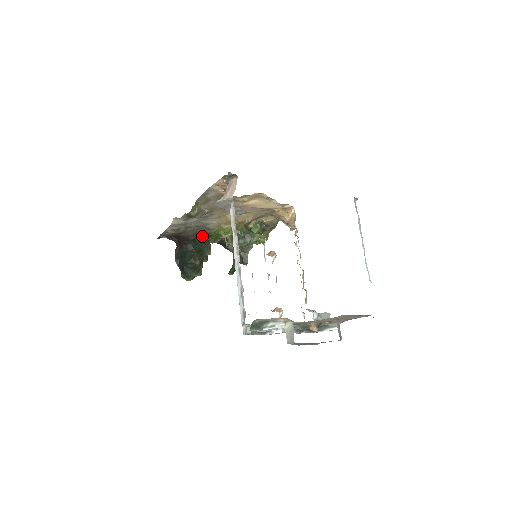
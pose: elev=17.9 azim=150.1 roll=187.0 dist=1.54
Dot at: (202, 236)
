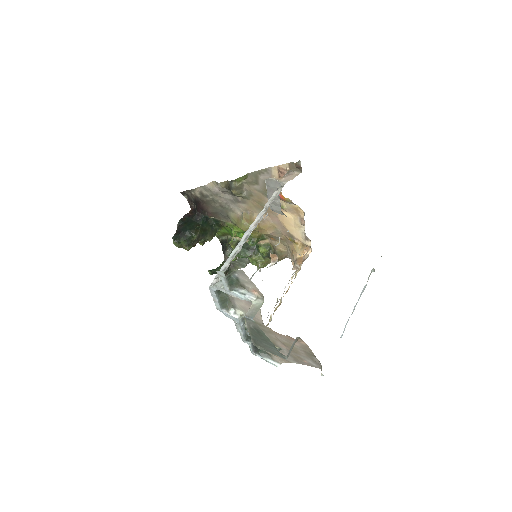
Dot at: (216, 221)
